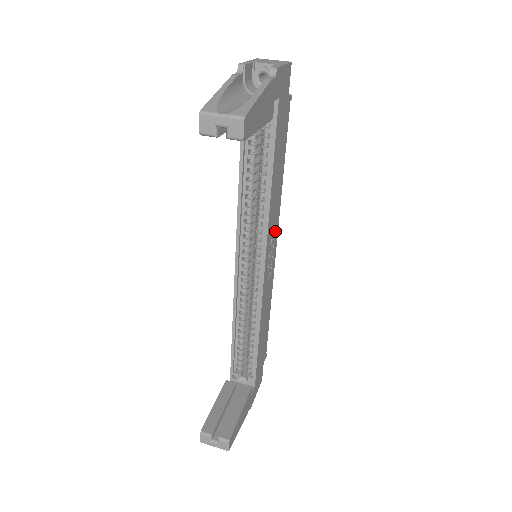
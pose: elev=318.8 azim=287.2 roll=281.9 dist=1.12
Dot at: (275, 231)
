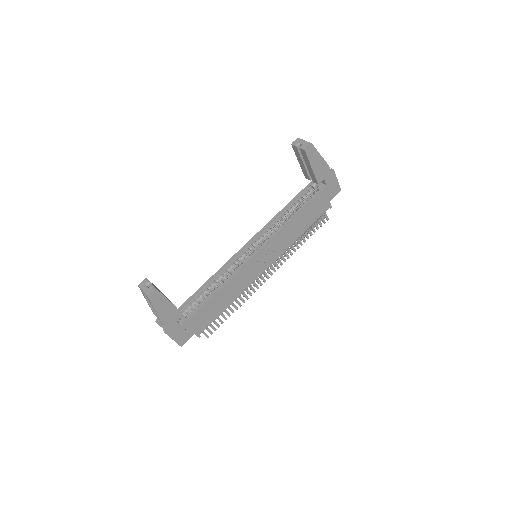
Dot at: (276, 253)
